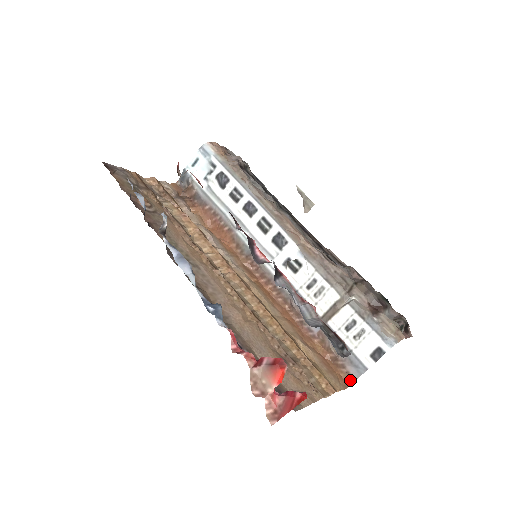
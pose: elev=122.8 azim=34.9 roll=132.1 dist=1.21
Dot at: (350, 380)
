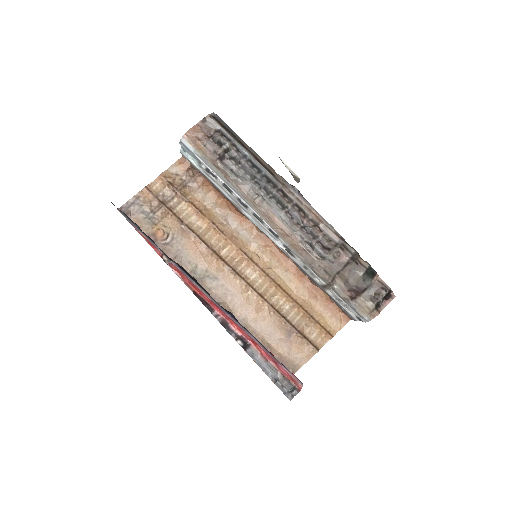
Dot at: (350, 318)
